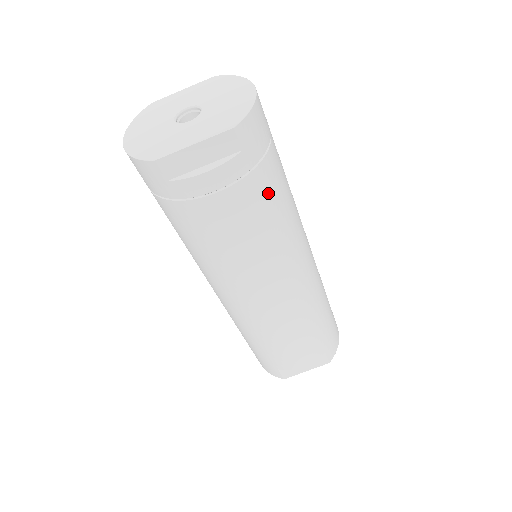
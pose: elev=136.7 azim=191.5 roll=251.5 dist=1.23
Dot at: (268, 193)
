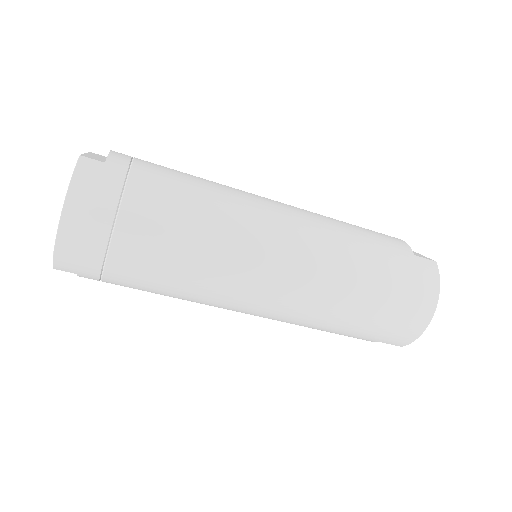
Dot at: (137, 284)
